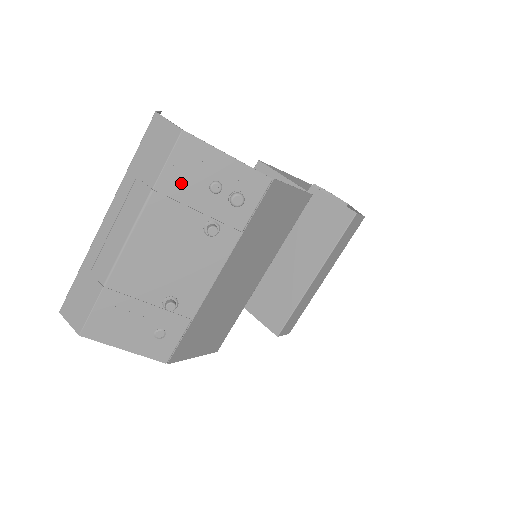
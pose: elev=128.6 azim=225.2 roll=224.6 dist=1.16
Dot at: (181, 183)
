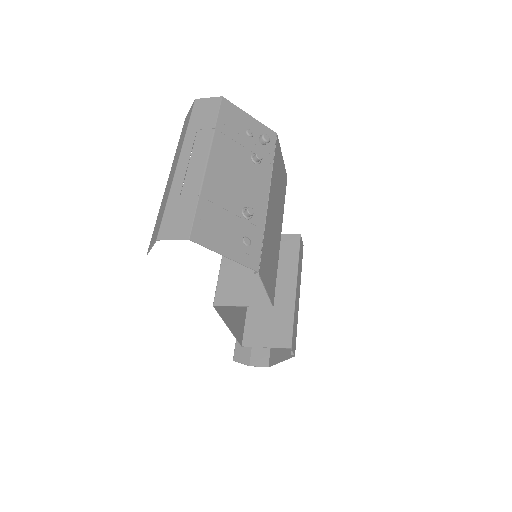
Dot at: (230, 127)
